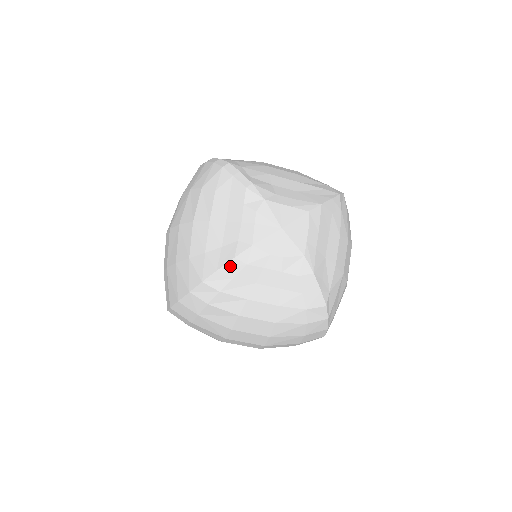
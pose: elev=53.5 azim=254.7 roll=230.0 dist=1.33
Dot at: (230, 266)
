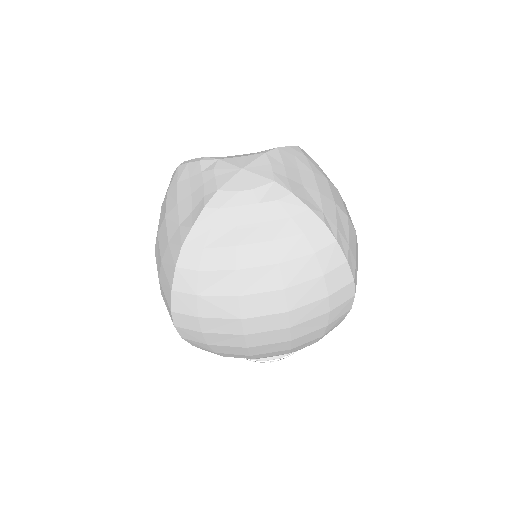
Dot at: (203, 217)
